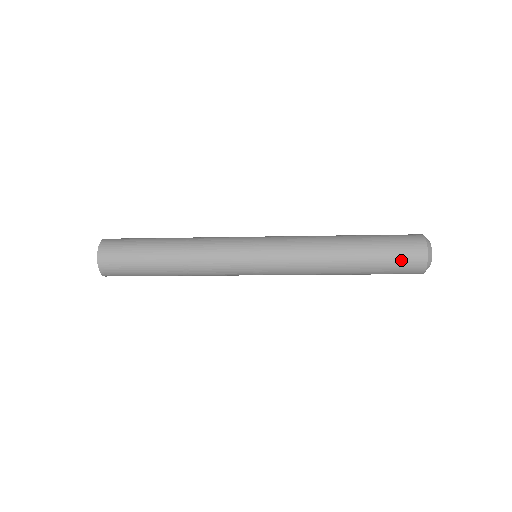
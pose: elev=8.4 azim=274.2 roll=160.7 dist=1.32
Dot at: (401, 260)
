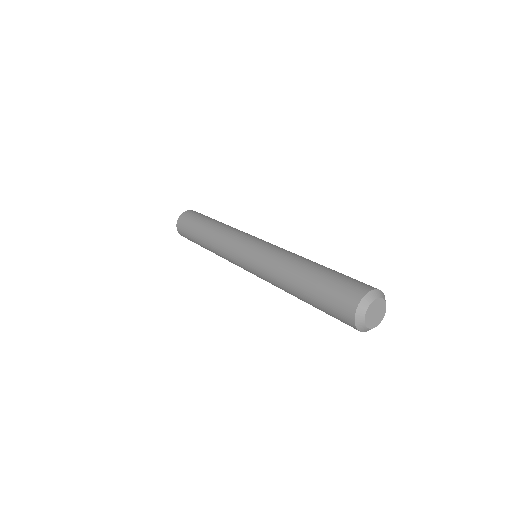
Dot at: (334, 314)
